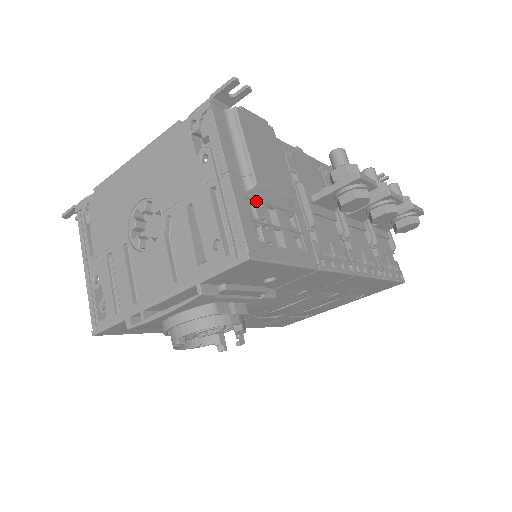
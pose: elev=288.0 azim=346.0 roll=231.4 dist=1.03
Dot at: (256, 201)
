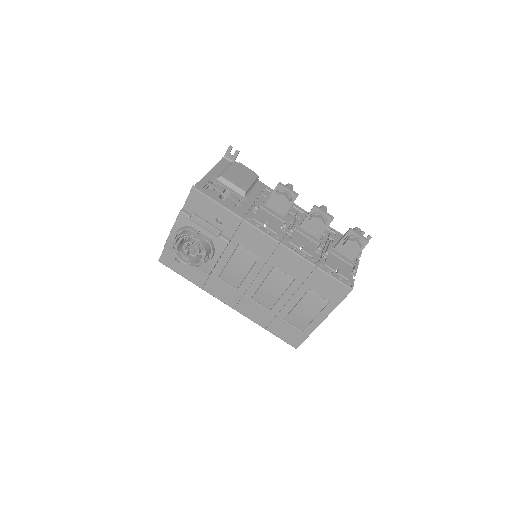
Dot at: (219, 184)
